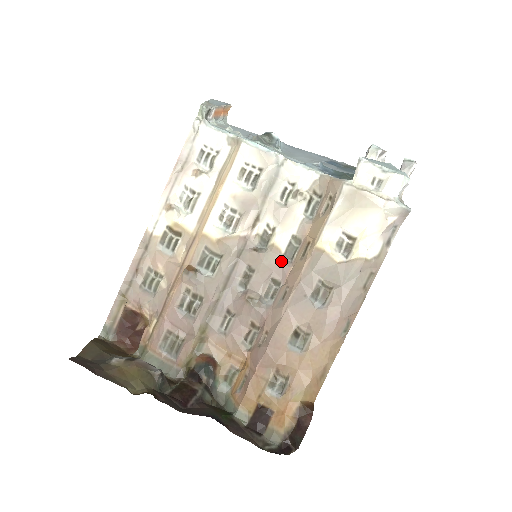
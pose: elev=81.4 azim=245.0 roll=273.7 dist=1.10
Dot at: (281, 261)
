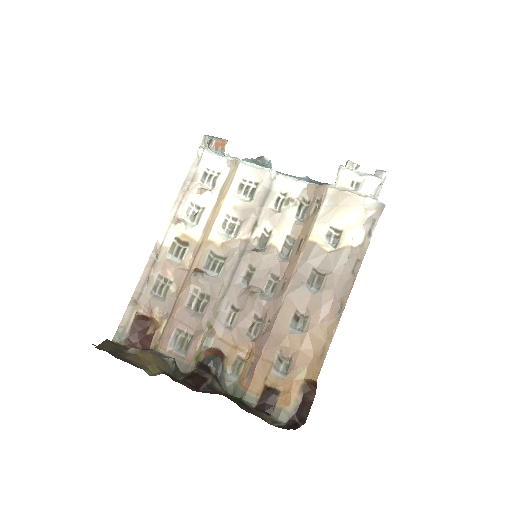
Dot at: (278, 258)
